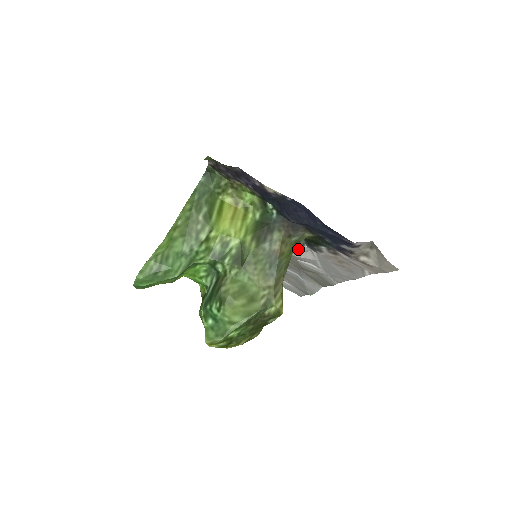
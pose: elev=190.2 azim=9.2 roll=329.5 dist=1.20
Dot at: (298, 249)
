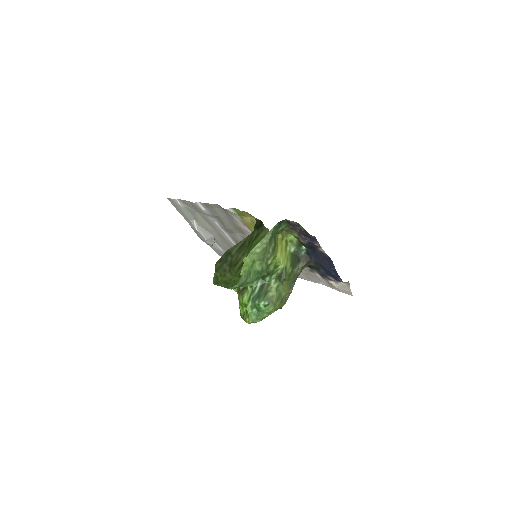
Dot at: occluded
